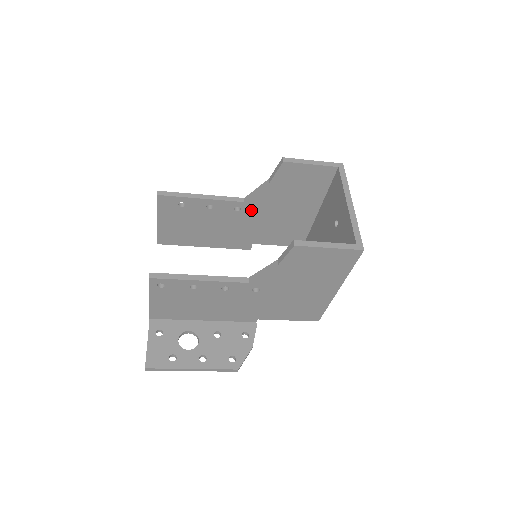
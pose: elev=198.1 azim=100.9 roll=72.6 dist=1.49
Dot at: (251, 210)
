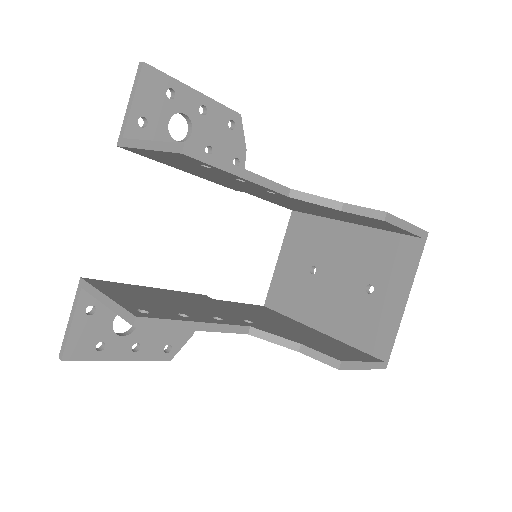
Dot at: (285, 197)
